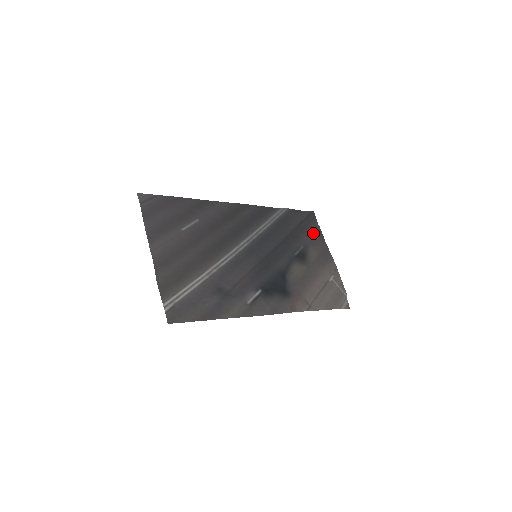
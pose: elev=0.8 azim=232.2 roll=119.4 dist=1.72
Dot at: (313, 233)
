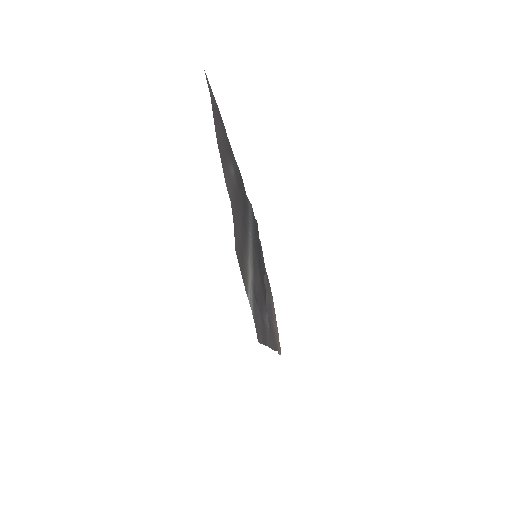
Dot at: occluded
